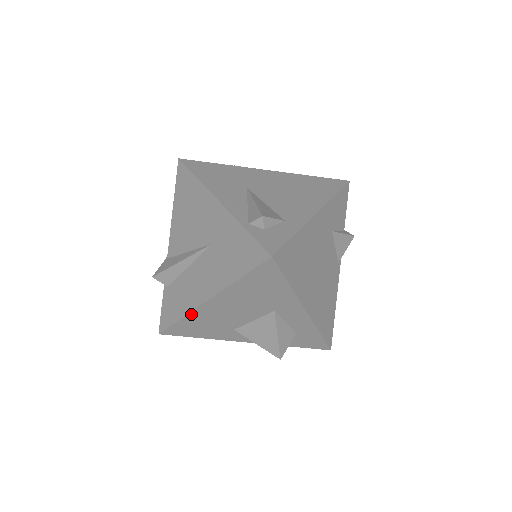
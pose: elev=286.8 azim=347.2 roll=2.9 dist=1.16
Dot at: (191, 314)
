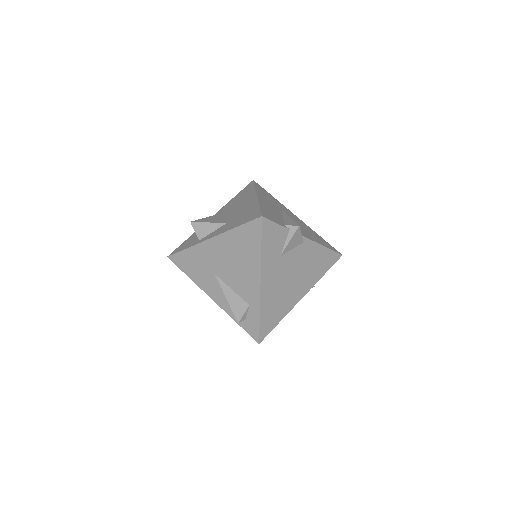
Dot at: occluded
